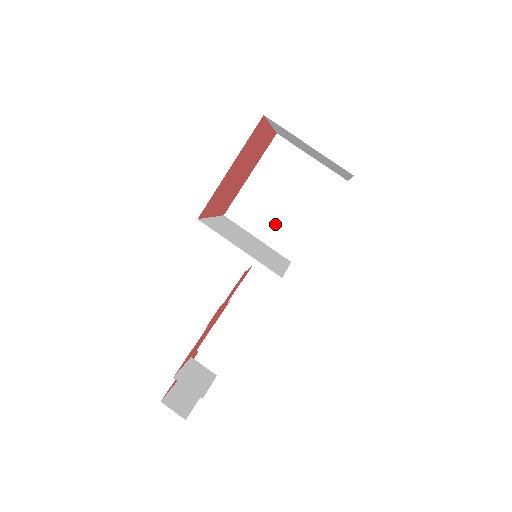
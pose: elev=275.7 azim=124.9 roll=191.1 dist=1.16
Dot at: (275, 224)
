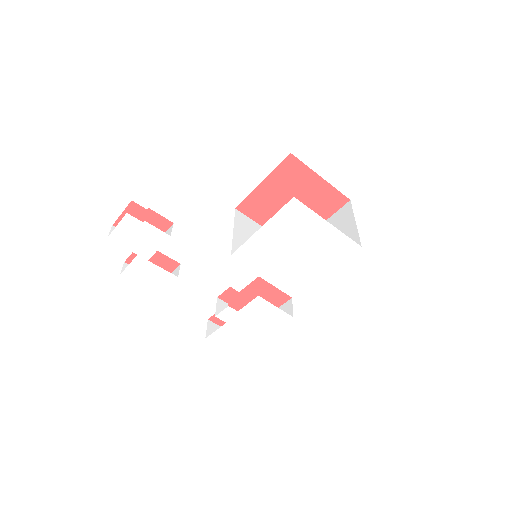
Dot at: occluded
